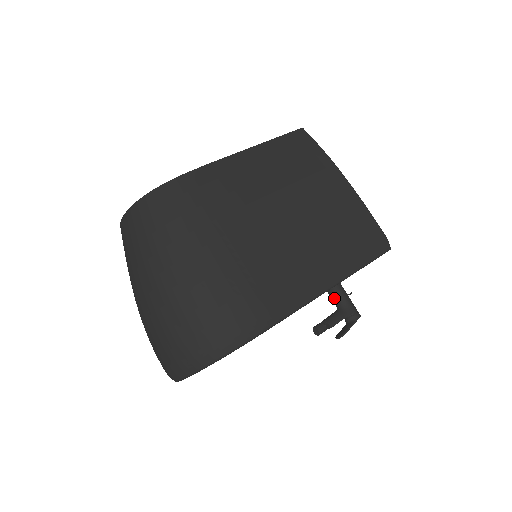
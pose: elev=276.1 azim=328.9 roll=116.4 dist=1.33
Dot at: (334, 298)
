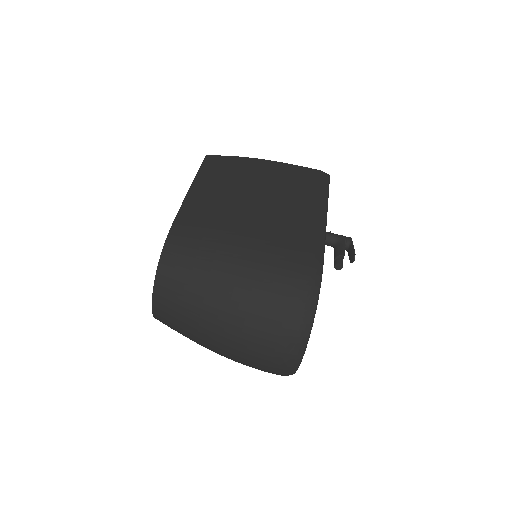
Dot at: (325, 241)
